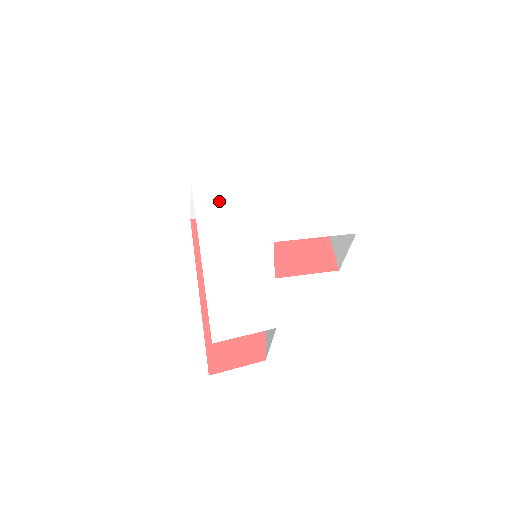
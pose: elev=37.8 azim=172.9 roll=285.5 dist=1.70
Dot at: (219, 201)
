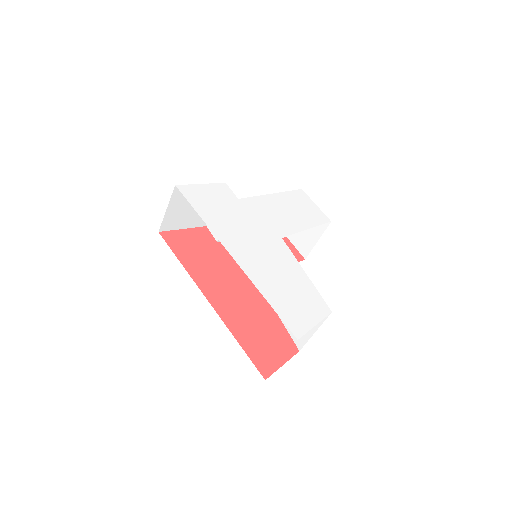
Dot at: (215, 206)
